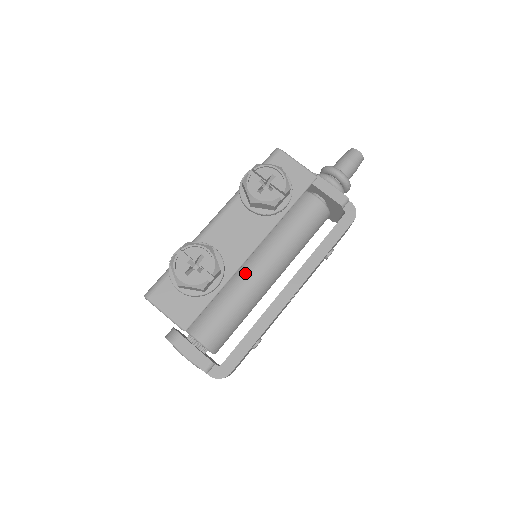
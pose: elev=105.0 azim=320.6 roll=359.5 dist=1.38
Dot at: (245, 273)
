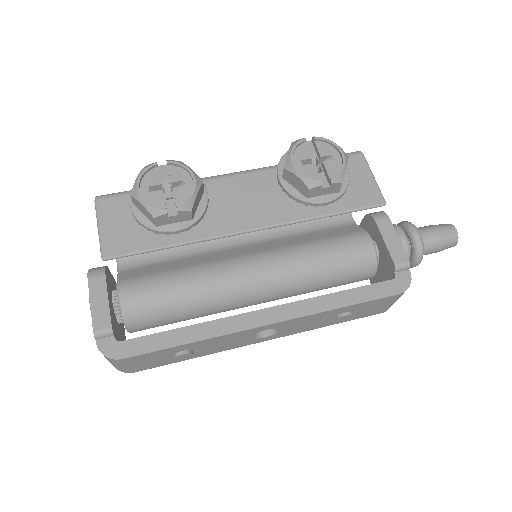
Dot at: (229, 263)
